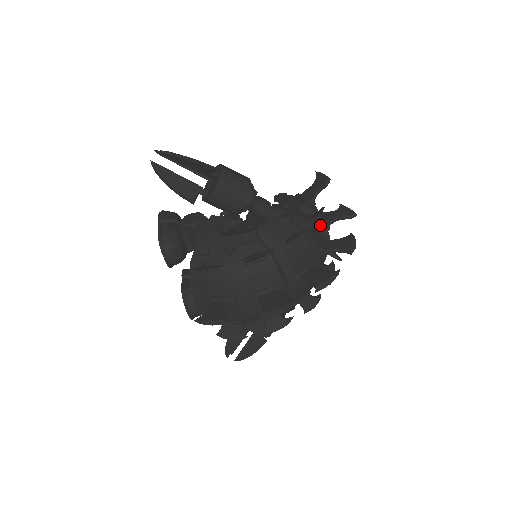
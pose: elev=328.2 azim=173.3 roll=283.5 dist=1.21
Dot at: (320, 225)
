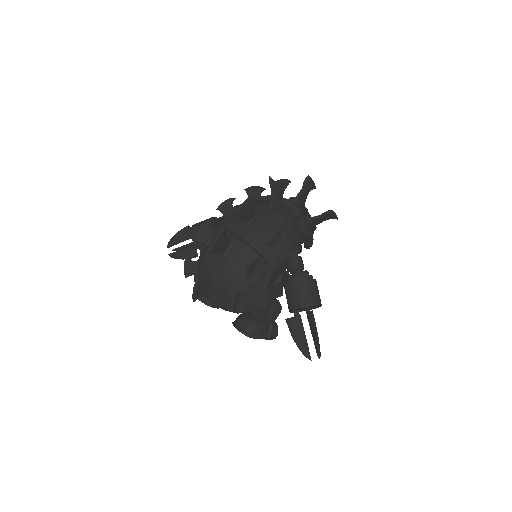
Dot at: occluded
